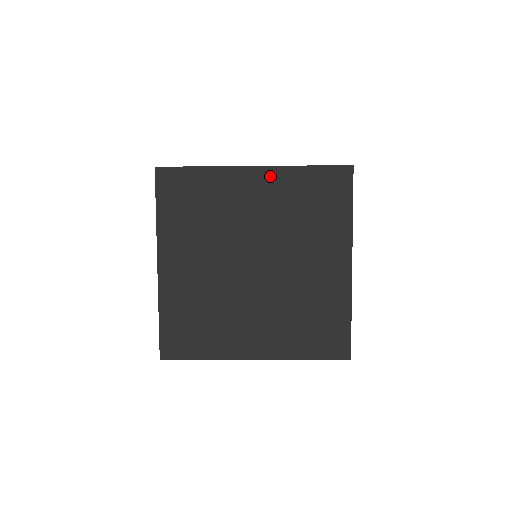
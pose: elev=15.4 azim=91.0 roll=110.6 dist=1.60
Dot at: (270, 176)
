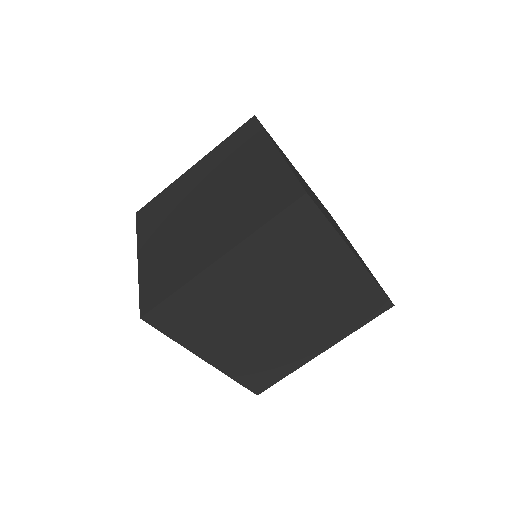
Dot at: (204, 161)
